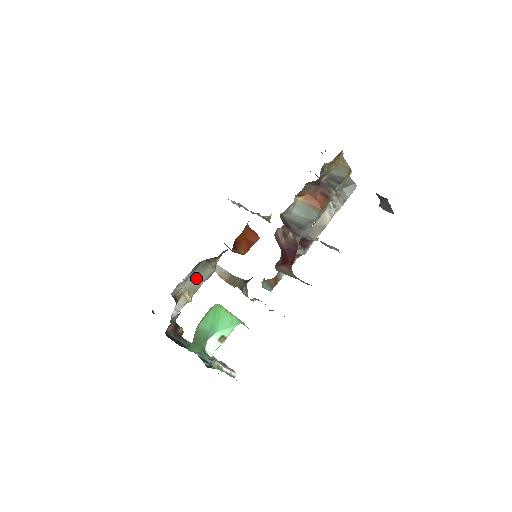
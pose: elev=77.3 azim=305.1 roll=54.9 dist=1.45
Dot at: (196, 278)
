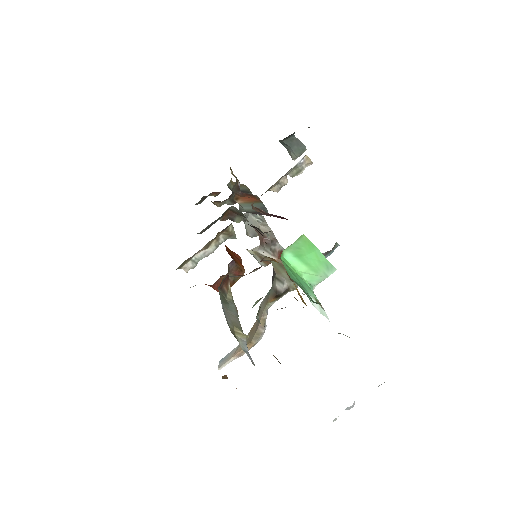
Dot at: (229, 315)
